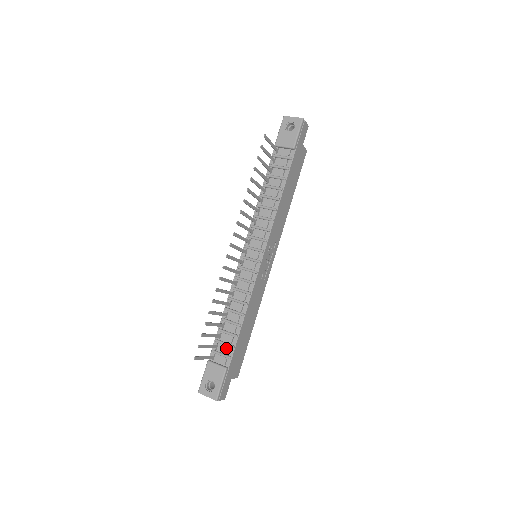
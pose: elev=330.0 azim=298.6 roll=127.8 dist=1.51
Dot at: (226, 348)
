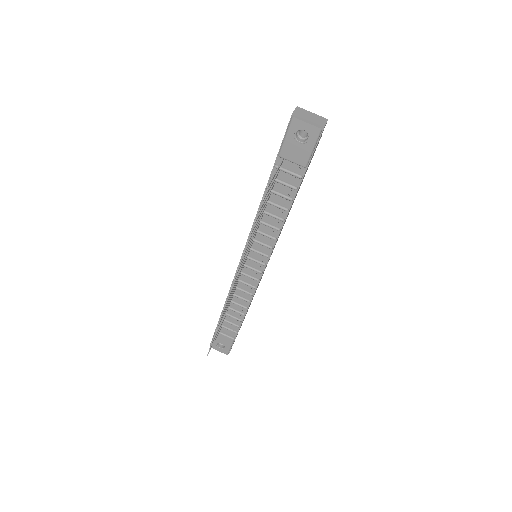
Dot at: (232, 325)
